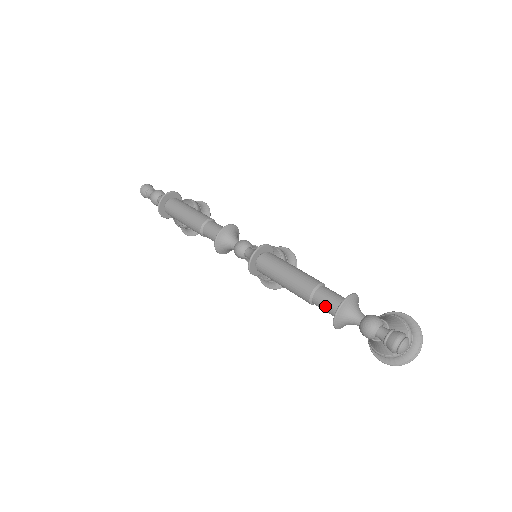
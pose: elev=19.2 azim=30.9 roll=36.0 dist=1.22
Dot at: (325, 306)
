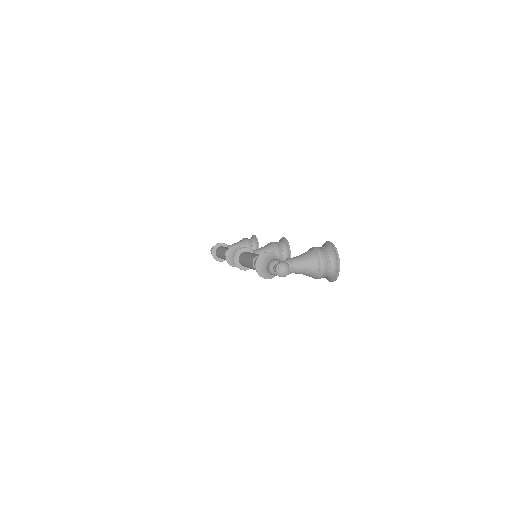
Dot at: occluded
